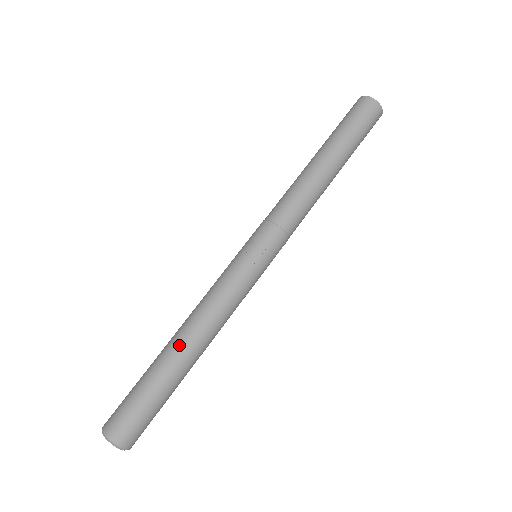
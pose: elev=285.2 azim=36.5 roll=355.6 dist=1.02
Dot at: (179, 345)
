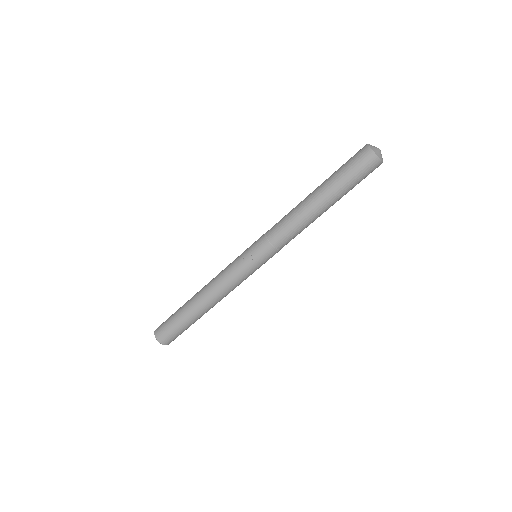
Dot at: (198, 303)
